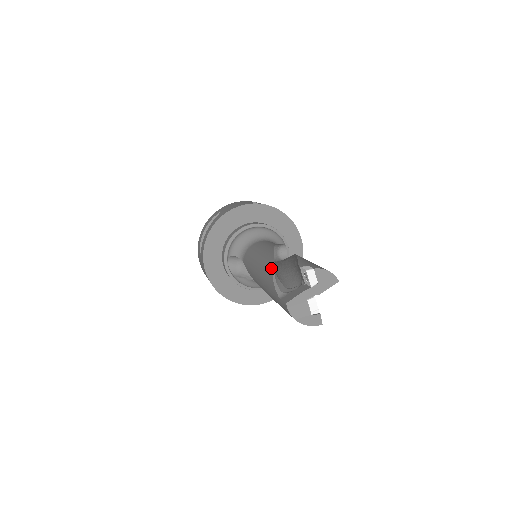
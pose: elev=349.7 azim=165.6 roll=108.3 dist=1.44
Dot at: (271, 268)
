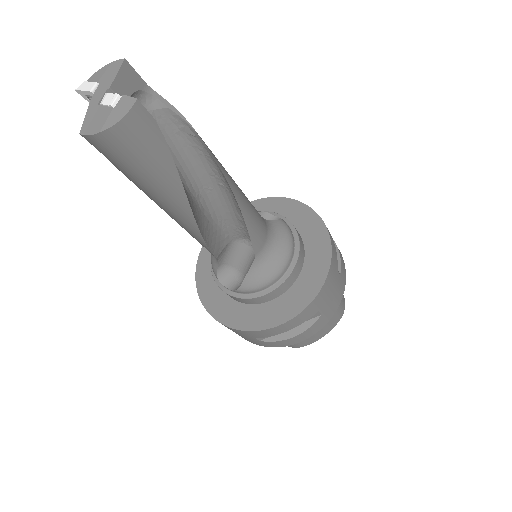
Dot at: occluded
